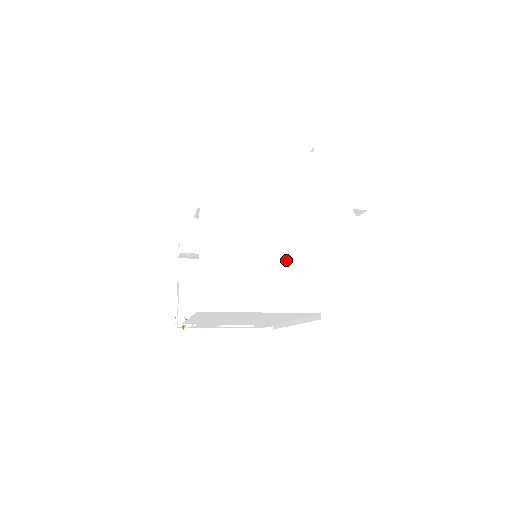
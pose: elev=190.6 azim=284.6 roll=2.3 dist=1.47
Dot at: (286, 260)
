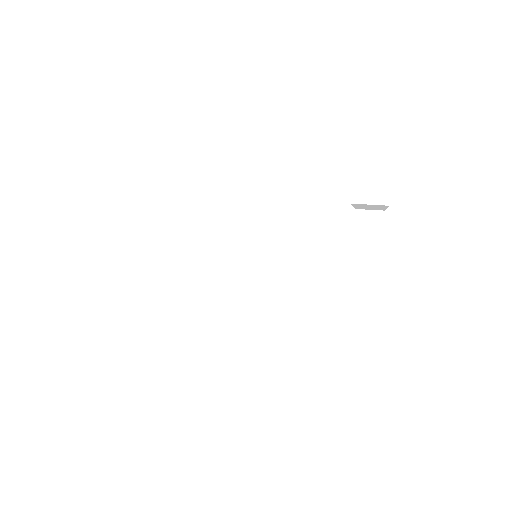
Dot at: (228, 285)
